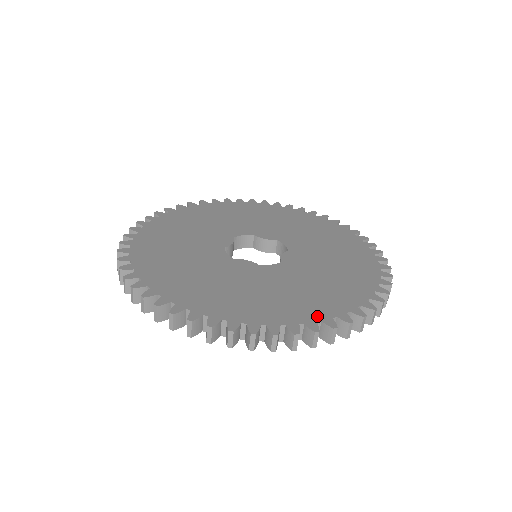
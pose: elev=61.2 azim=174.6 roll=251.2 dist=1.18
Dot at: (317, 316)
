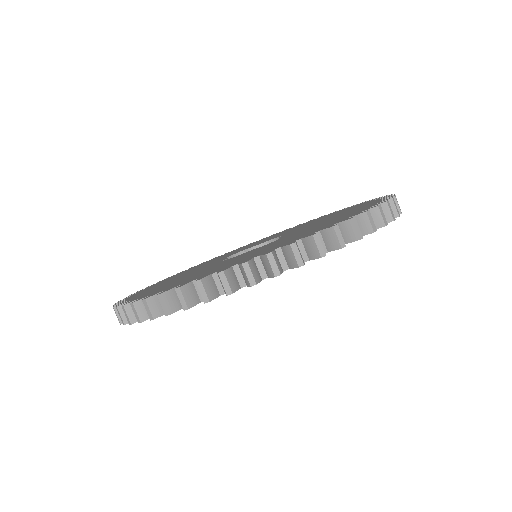
Dot at: (344, 219)
